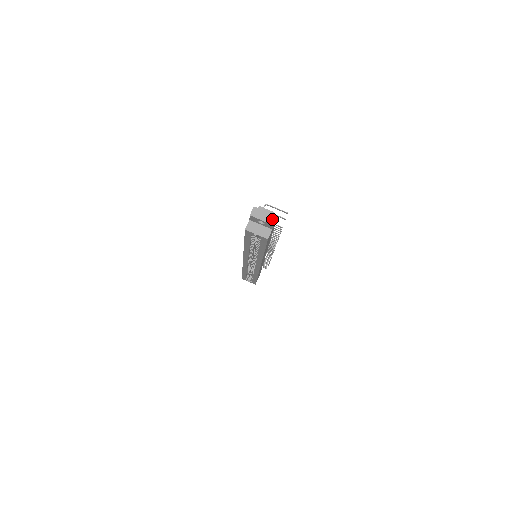
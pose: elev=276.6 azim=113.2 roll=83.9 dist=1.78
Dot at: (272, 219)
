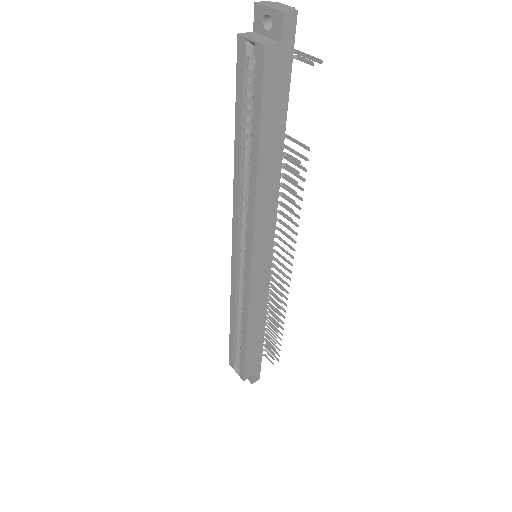
Dot at: (287, 9)
